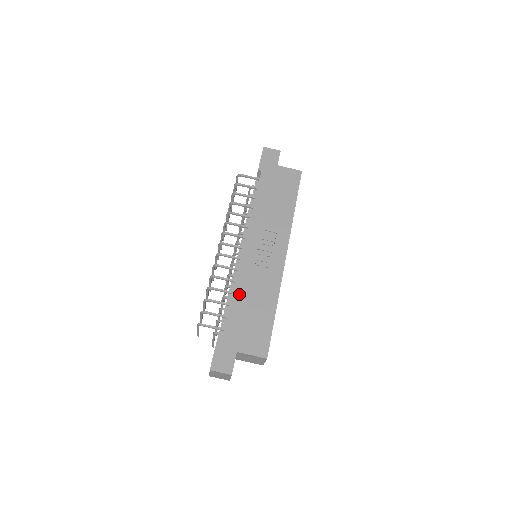
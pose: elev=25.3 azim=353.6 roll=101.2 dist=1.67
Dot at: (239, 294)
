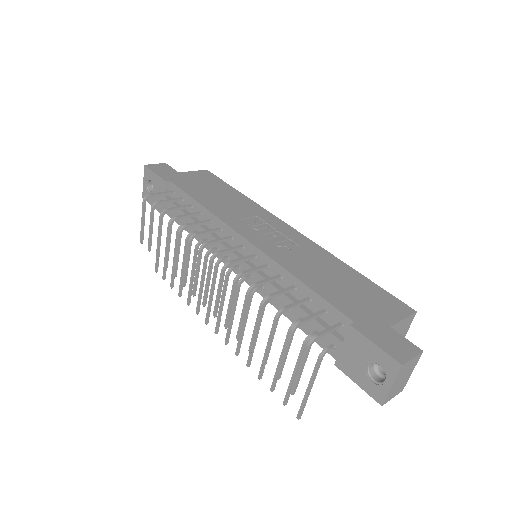
Dot at: (307, 277)
